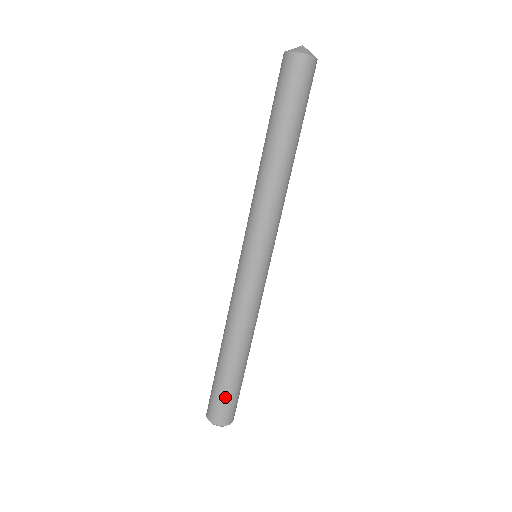
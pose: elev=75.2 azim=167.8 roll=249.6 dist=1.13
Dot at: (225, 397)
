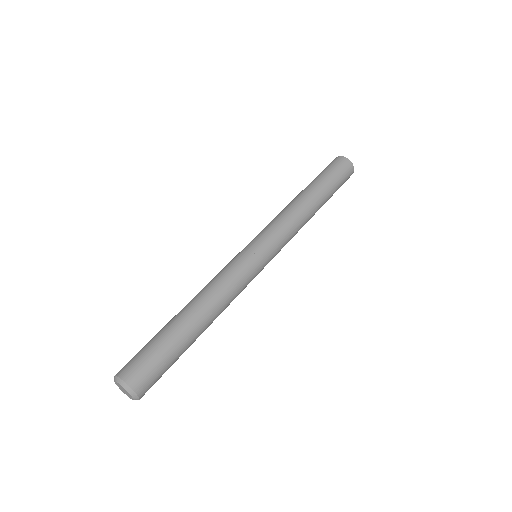
Dot at: (144, 347)
